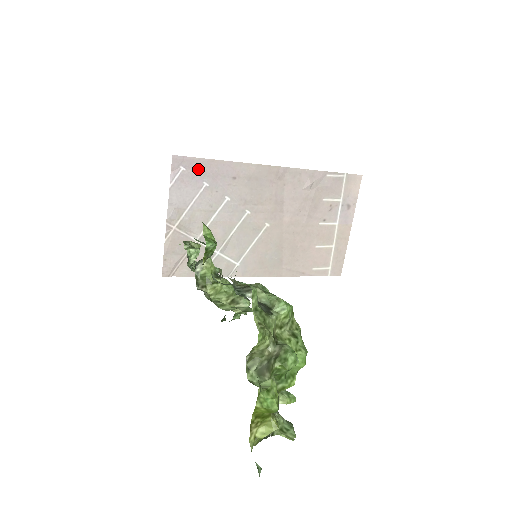
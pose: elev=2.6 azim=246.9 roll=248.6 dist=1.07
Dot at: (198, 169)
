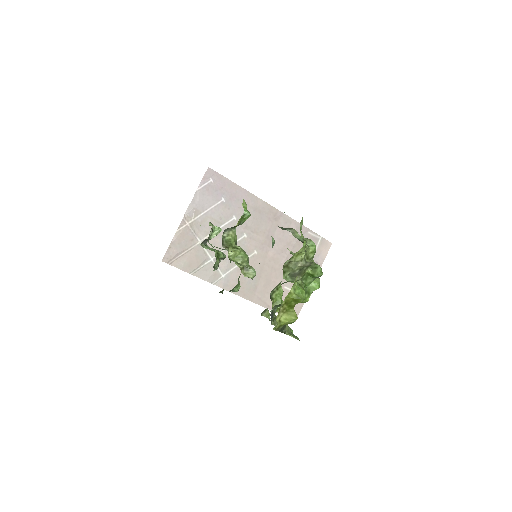
Dot at: (222, 186)
